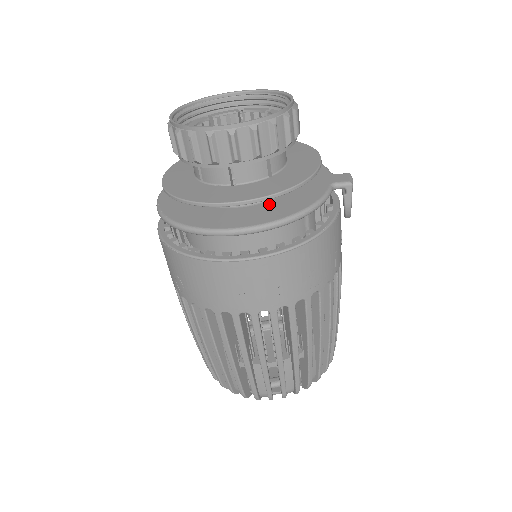
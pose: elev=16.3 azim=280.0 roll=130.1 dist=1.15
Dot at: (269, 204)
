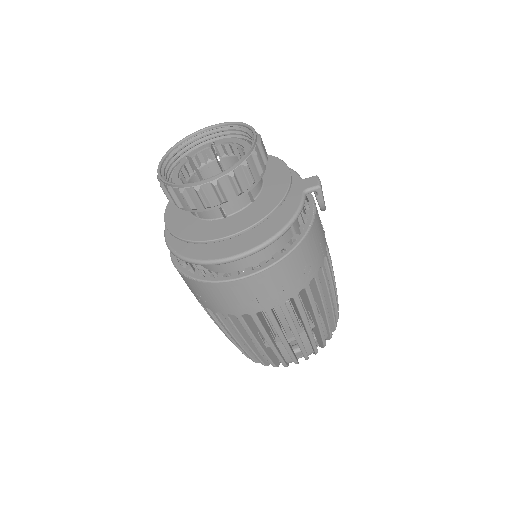
Dot at: occluded
